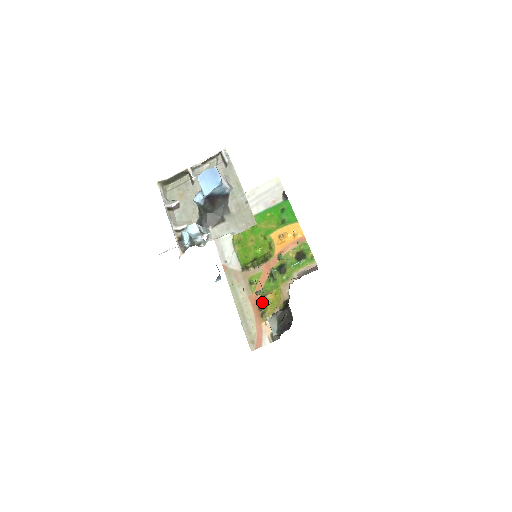
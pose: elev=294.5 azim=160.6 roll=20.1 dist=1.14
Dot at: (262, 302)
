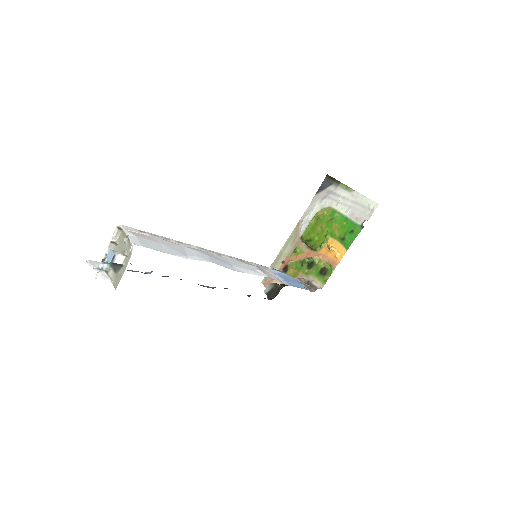
Dot at: (287, 268)
